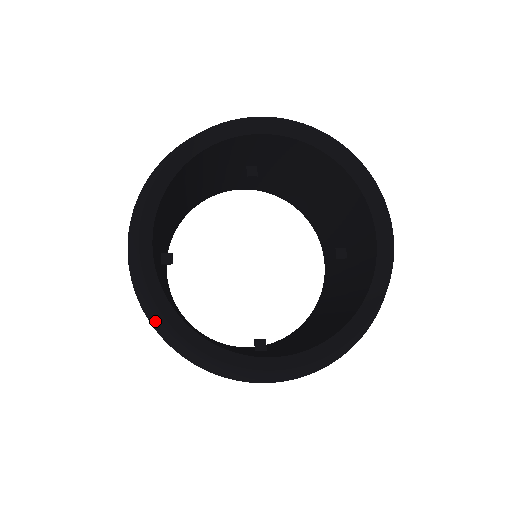
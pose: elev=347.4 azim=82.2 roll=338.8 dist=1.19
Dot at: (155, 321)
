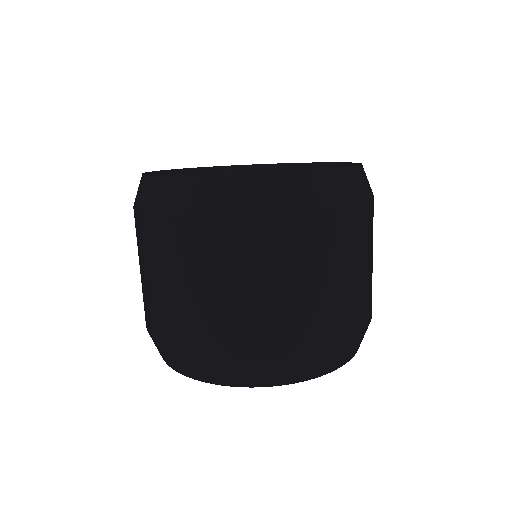
Dot at: (137, 193)
